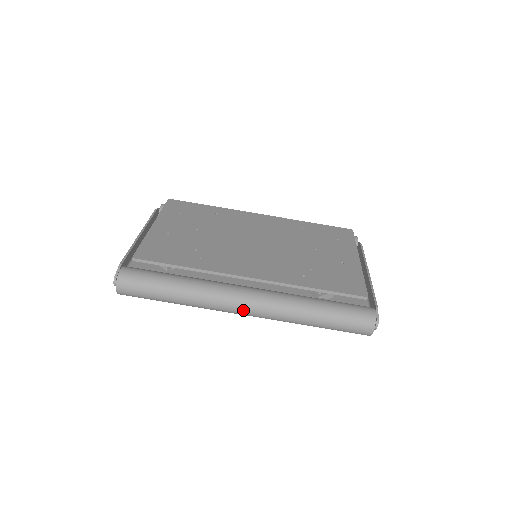
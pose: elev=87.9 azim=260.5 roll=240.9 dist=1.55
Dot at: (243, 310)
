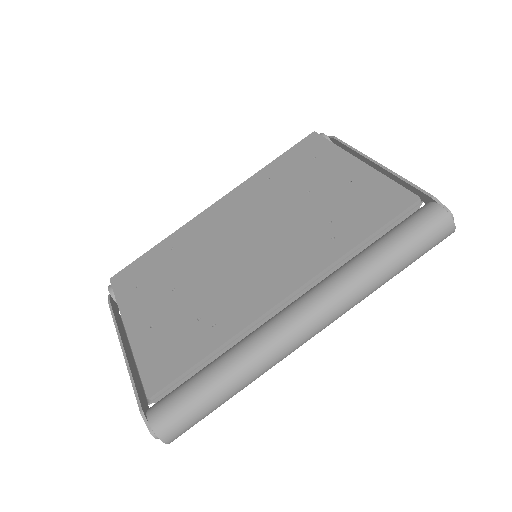
Dot at: (310, 335)
